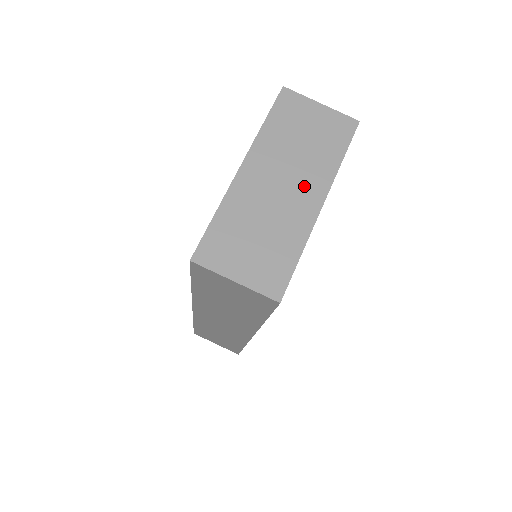
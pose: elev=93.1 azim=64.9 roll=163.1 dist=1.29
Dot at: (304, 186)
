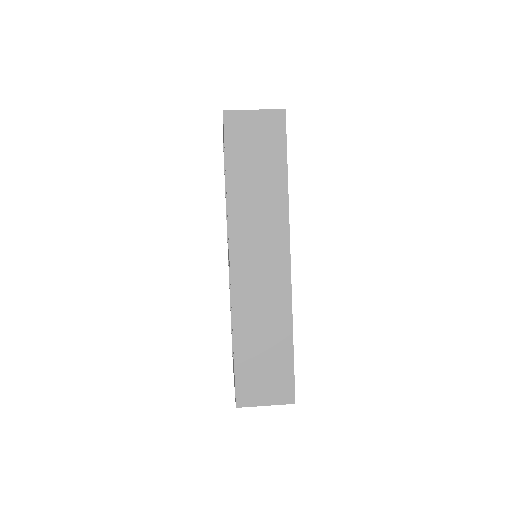
Dot at: occluded
